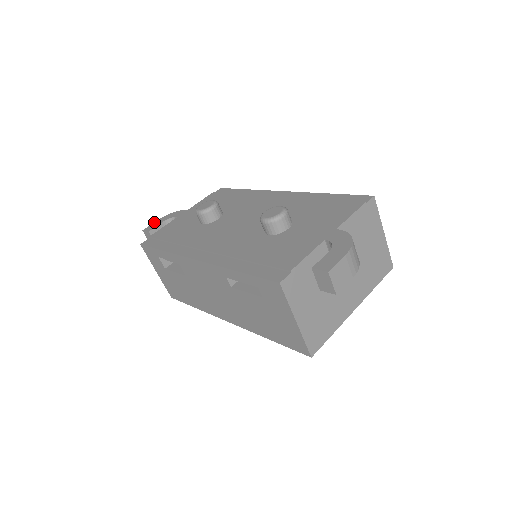
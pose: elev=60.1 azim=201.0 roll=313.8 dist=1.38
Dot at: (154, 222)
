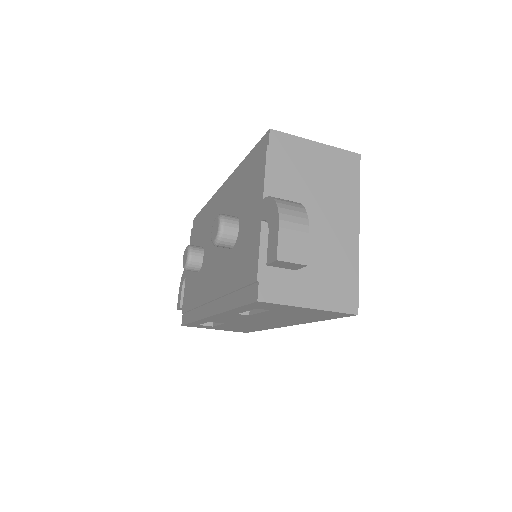
Dot at: (178, 295)
